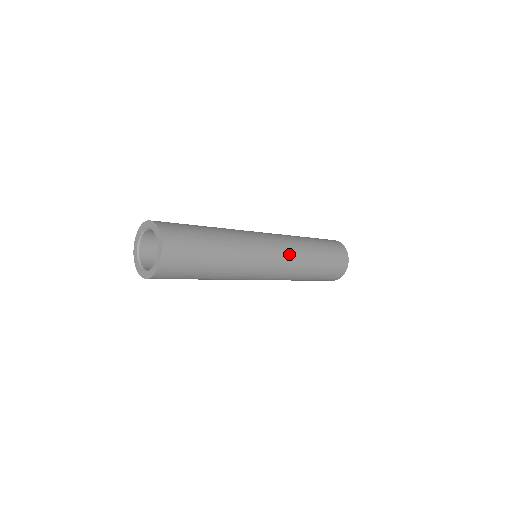
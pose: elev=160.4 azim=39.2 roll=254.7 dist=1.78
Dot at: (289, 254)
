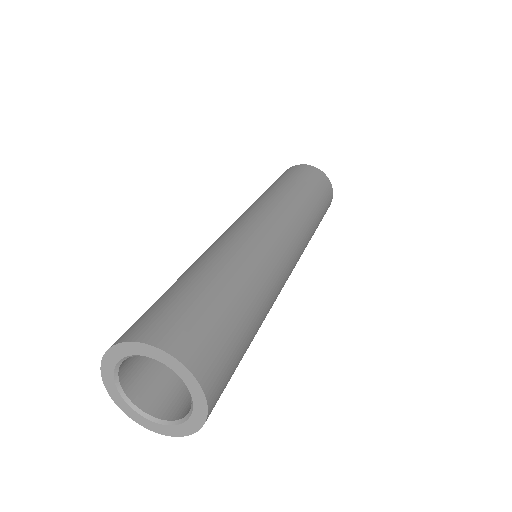
Dot at: (303, 241)
